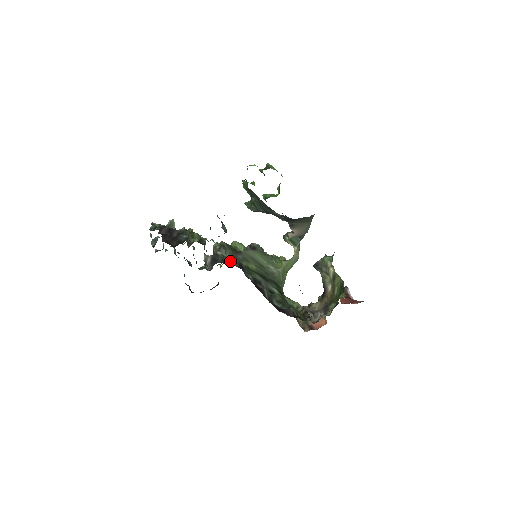
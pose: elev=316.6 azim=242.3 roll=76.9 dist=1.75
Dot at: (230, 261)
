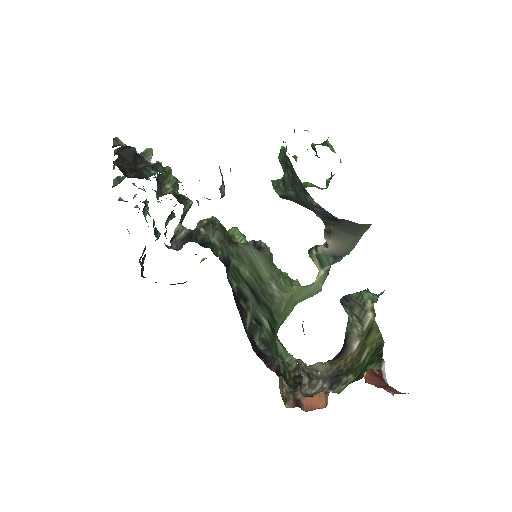
Dot at: (212, 246)
